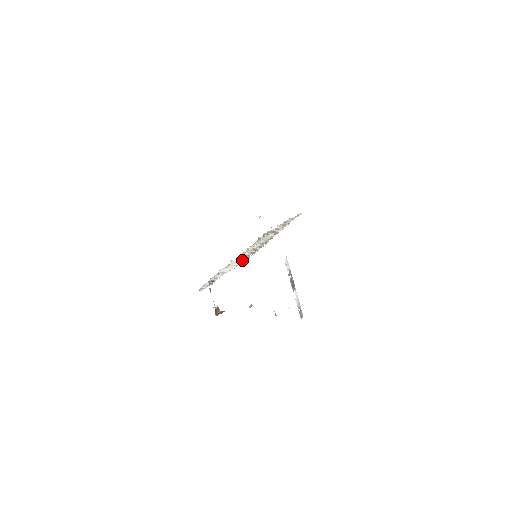
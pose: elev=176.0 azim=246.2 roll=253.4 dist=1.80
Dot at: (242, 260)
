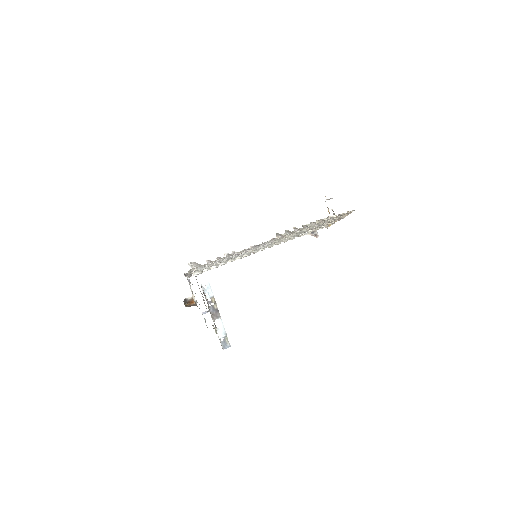
Dot at: occluded
